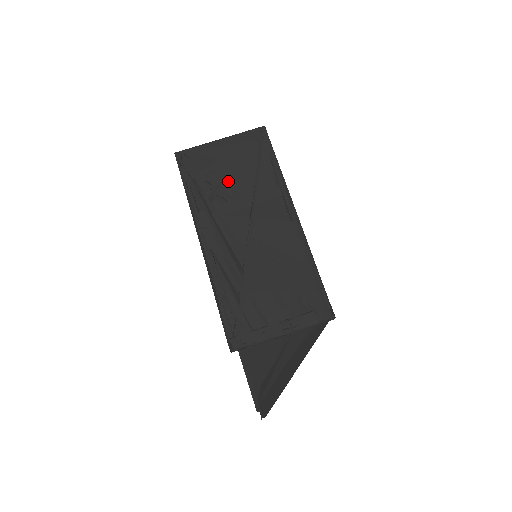
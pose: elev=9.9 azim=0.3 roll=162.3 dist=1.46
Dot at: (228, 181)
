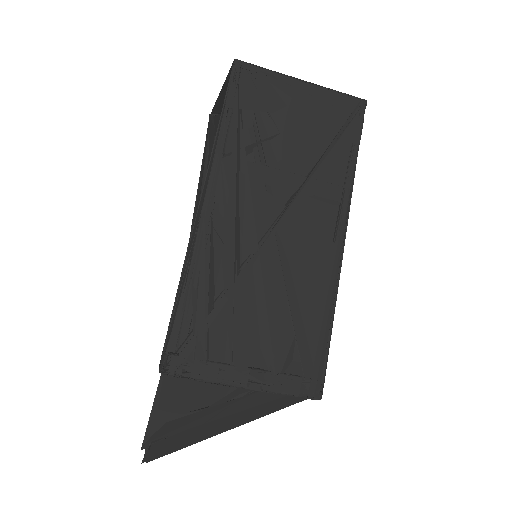
Dot at: (283, 140)
